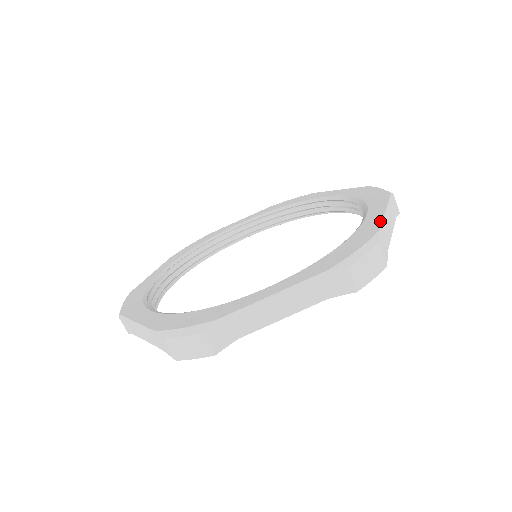
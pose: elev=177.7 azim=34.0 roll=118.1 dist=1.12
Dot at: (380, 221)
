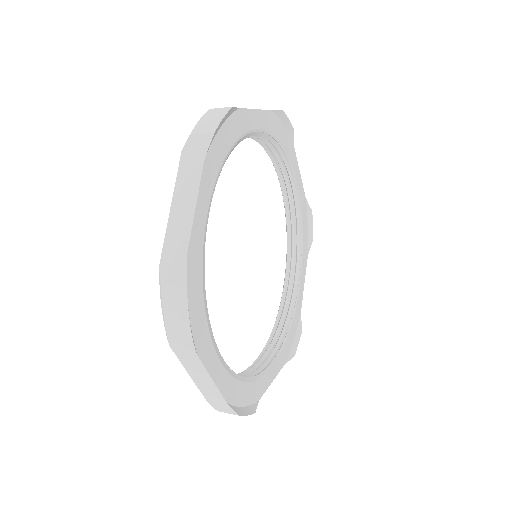
Dot at: occluded
